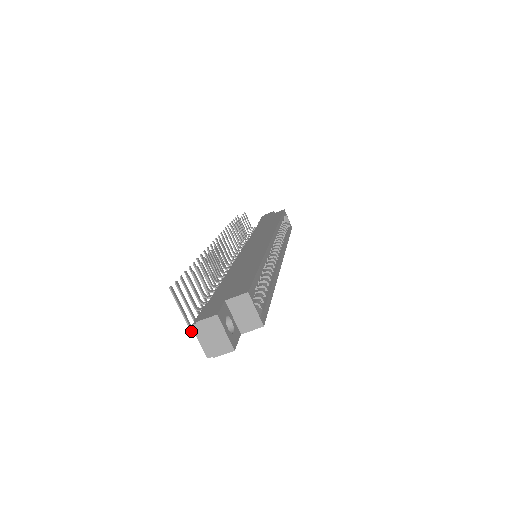
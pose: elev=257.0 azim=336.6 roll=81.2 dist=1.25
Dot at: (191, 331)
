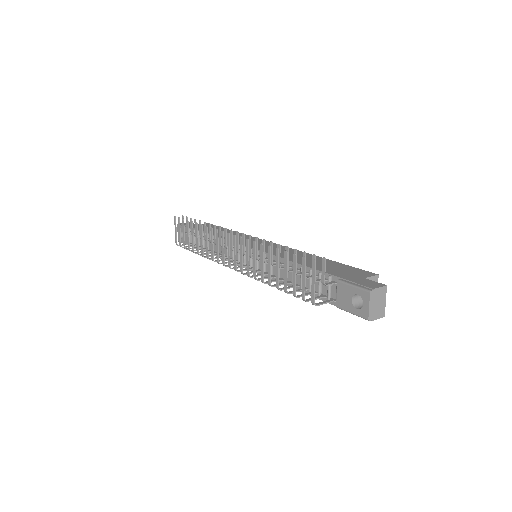
Dot at: (314, 303)
